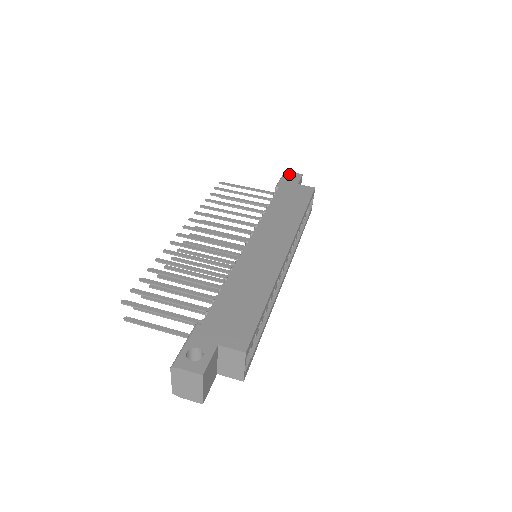
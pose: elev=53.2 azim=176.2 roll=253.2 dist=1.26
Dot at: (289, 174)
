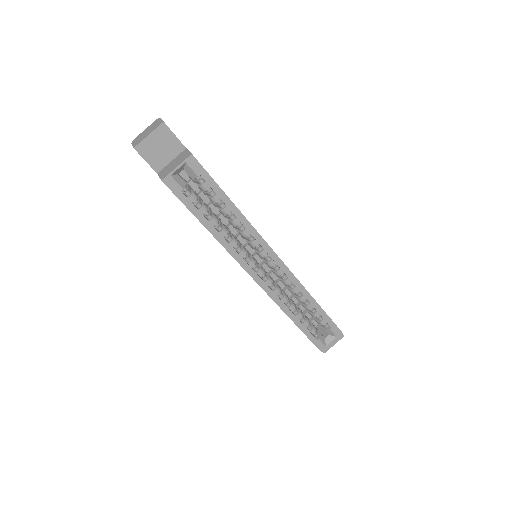
Dot at: occluded
